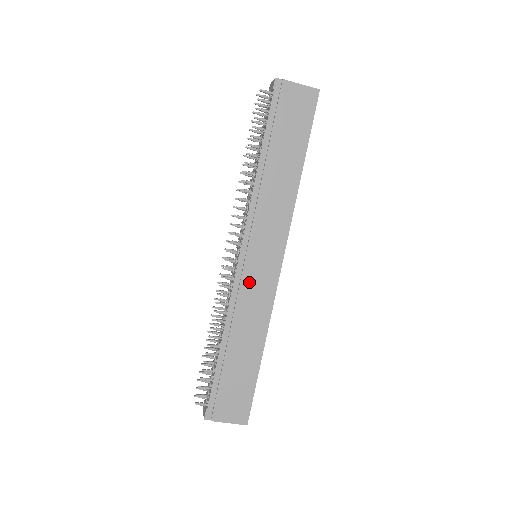
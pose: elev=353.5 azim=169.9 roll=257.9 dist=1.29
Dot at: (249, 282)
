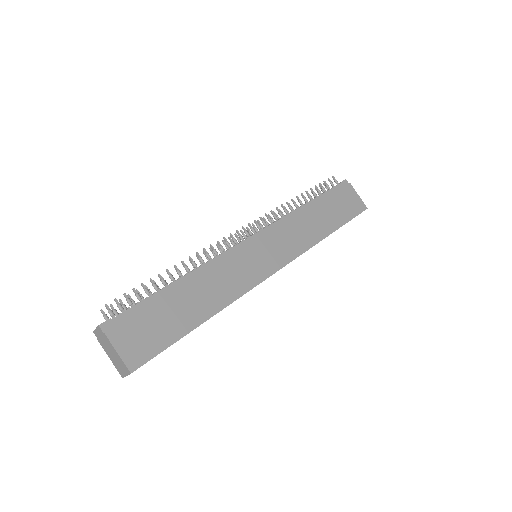
Dot at: (242, 259)
